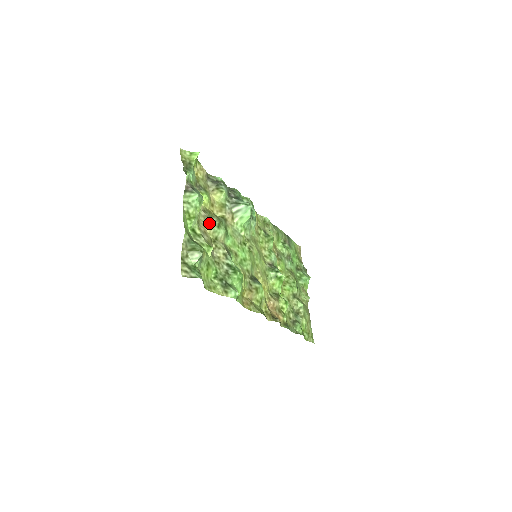
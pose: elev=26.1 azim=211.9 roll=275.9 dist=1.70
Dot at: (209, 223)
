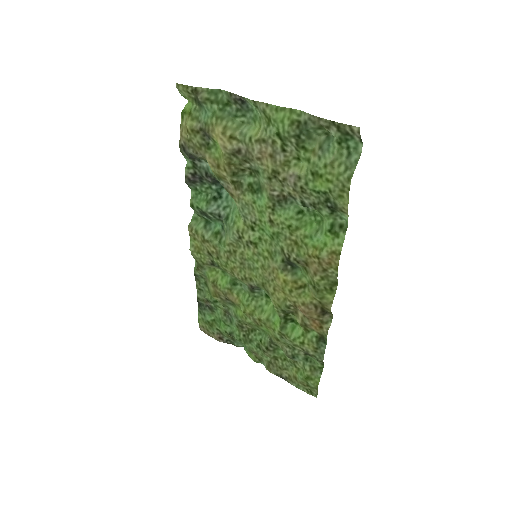
Dot at: (254, 160)
